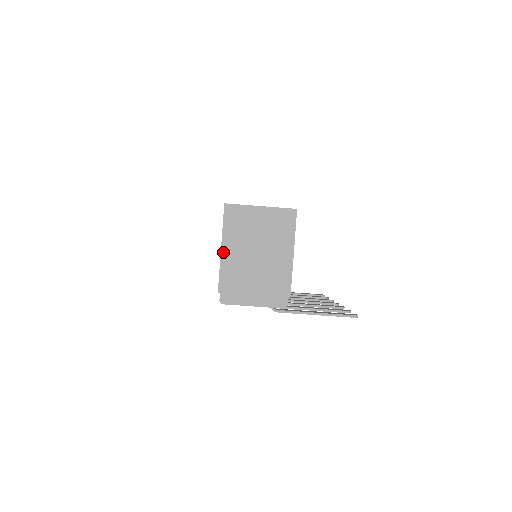
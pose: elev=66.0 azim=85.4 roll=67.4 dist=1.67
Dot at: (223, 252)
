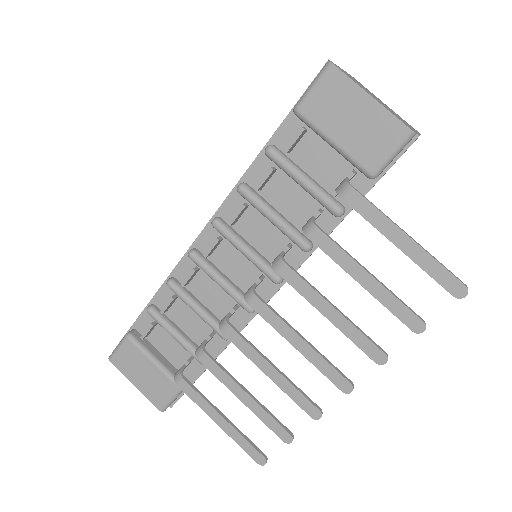
Dot at: (343, 70)
